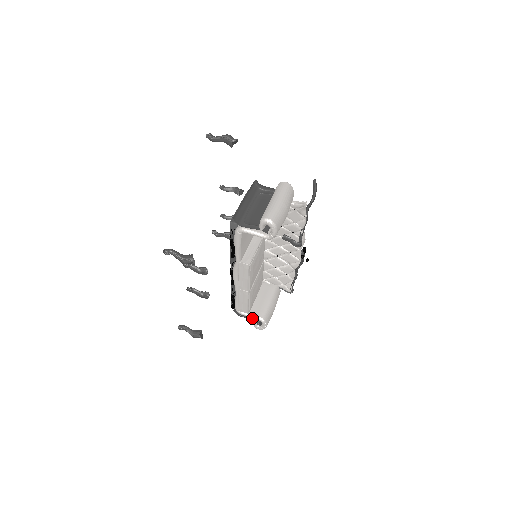
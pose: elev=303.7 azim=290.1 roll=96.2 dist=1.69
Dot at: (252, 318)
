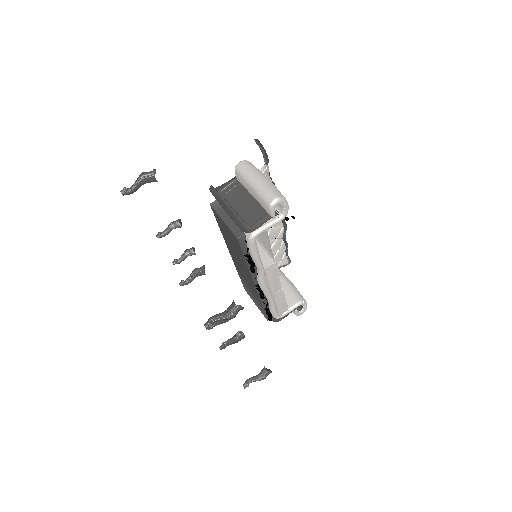
Dot at: (292, 310)
